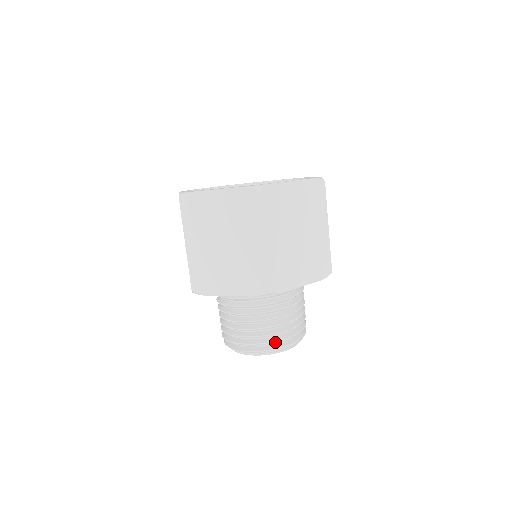
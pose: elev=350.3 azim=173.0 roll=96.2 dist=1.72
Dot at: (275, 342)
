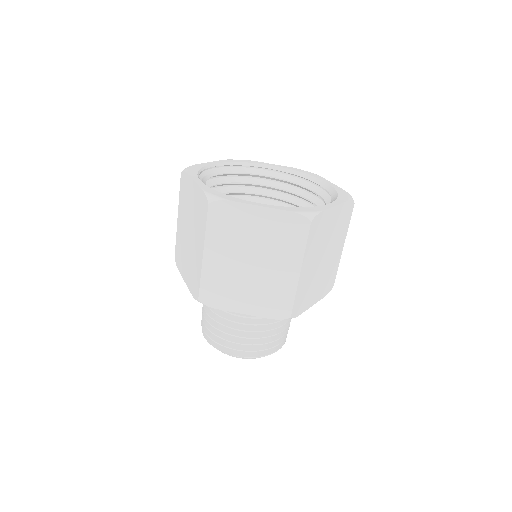
Dot at: (266, 348)
